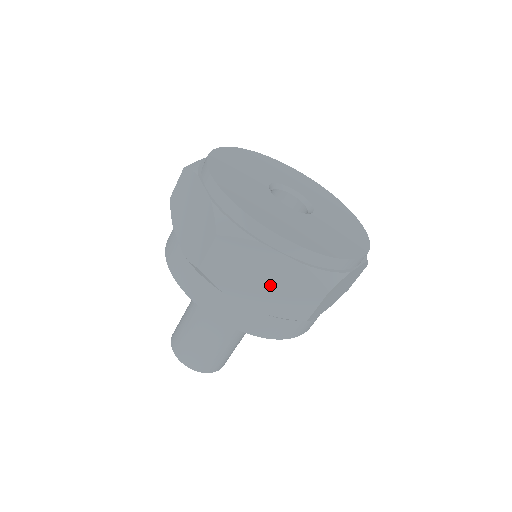
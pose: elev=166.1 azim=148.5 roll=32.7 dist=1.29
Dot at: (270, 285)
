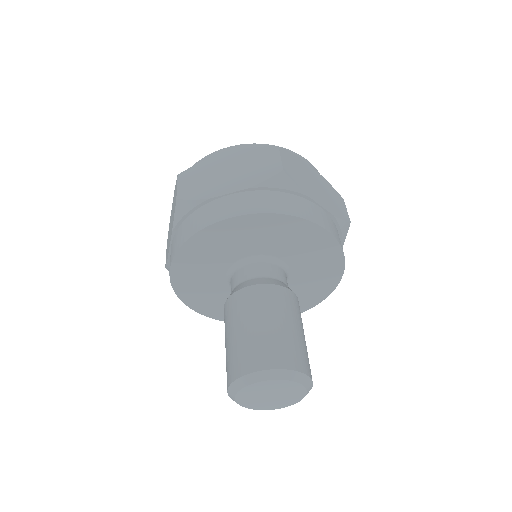
Dot at: (321, 190)
